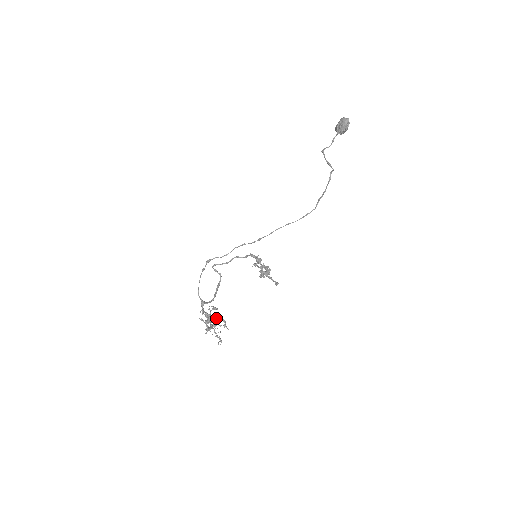
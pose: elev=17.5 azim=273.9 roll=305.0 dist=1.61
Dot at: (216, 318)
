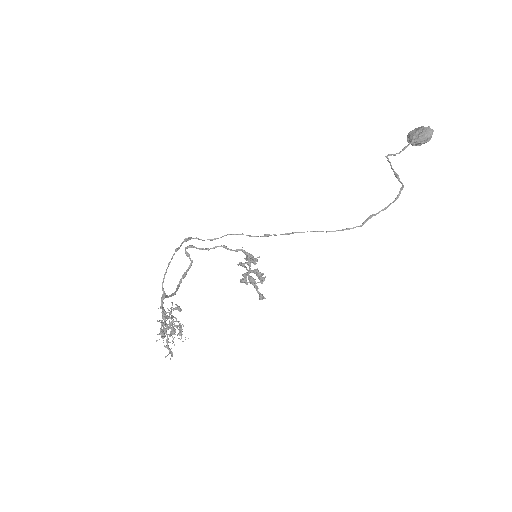
Dot at: occluded
